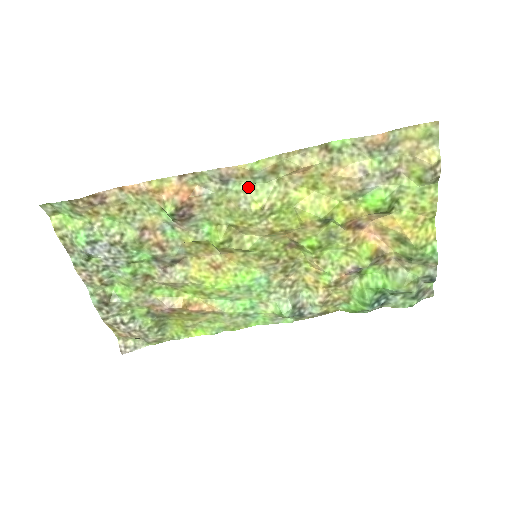
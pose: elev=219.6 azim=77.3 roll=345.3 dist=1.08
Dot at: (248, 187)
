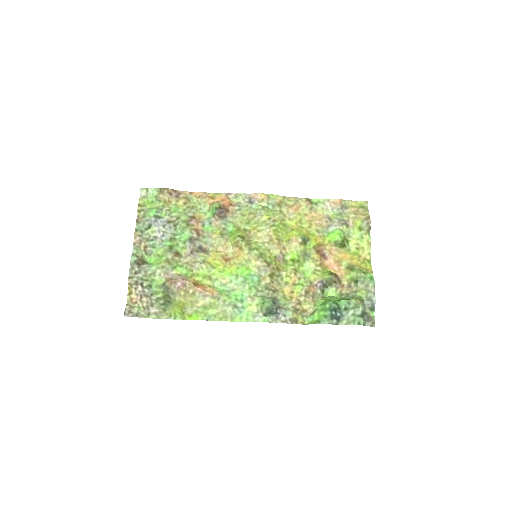
Dot at: (263, 208)
